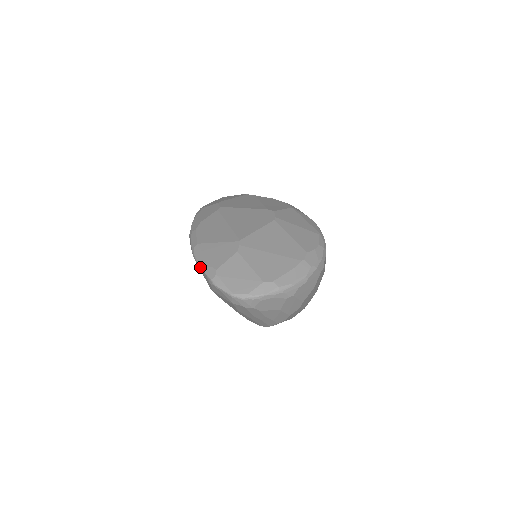
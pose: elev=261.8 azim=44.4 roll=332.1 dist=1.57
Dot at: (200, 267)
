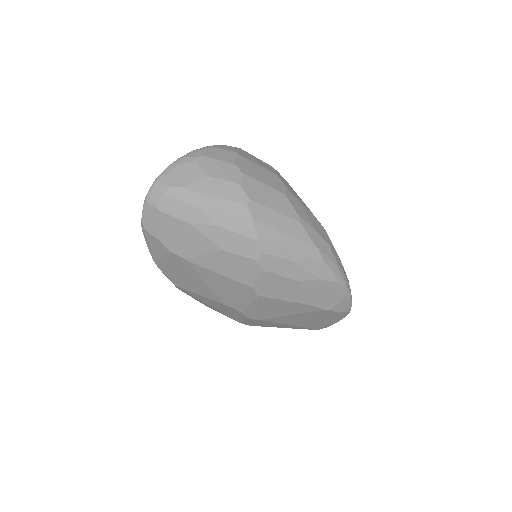
Dot at: (149, 249)
